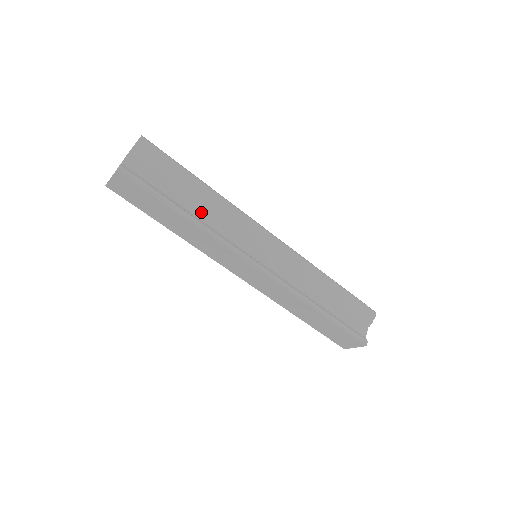
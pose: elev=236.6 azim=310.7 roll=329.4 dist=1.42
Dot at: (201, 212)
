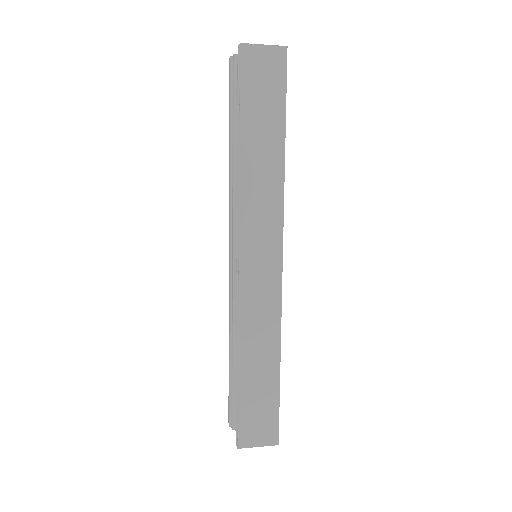
Dot at: occluded
